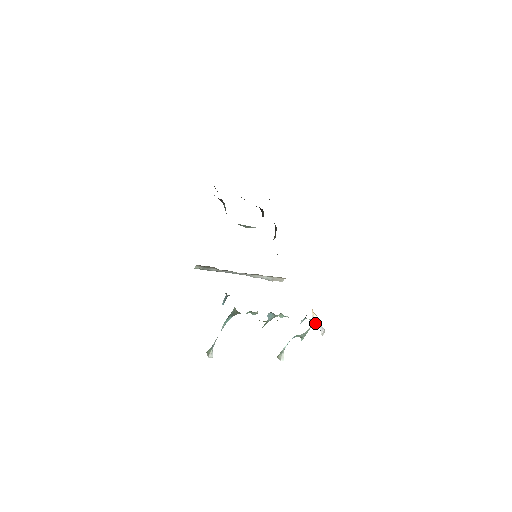
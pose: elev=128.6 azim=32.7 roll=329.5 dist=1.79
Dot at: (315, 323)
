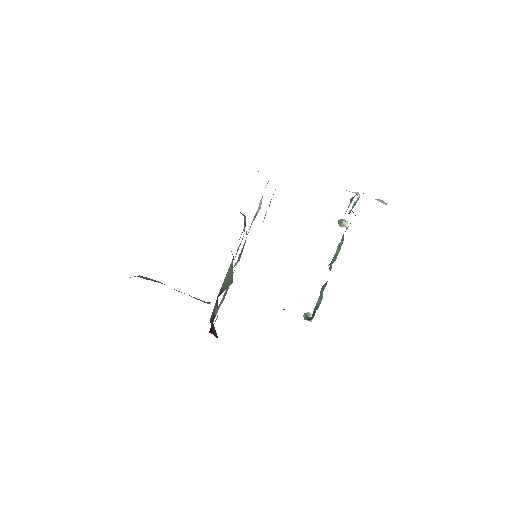
Dot at: occluded
